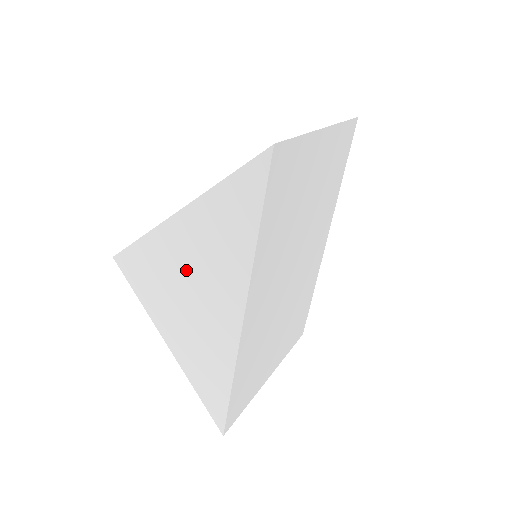
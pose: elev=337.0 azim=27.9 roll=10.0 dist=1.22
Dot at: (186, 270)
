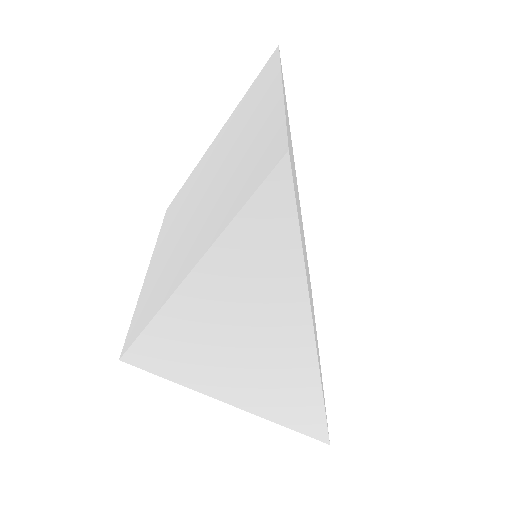
Dot at: (223, 330)
